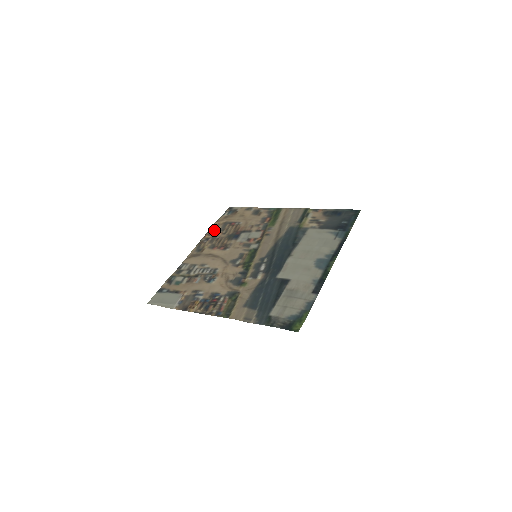
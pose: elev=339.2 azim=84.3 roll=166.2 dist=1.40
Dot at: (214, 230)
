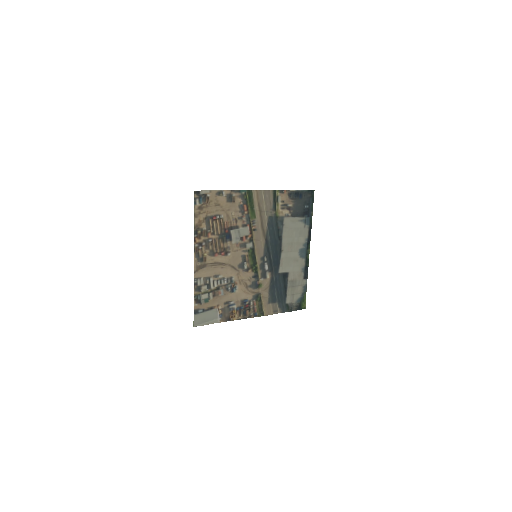
Dot at: (201, 231)
